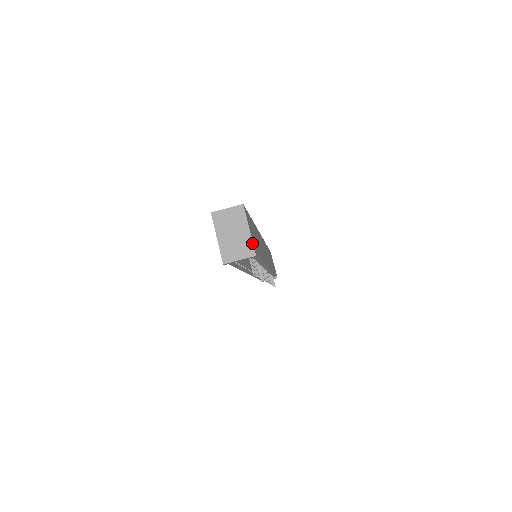
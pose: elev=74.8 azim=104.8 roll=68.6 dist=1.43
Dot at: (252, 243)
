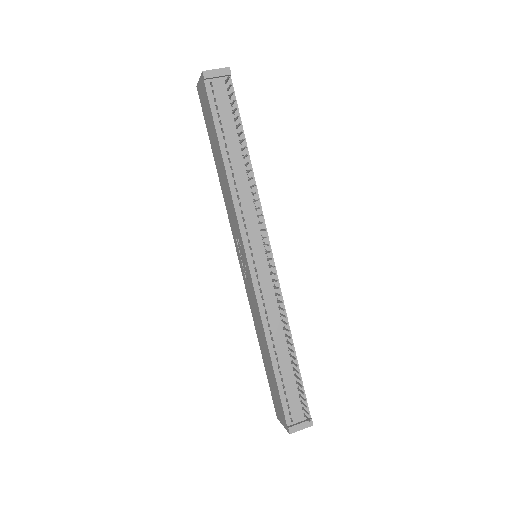
Dot at: occluded
